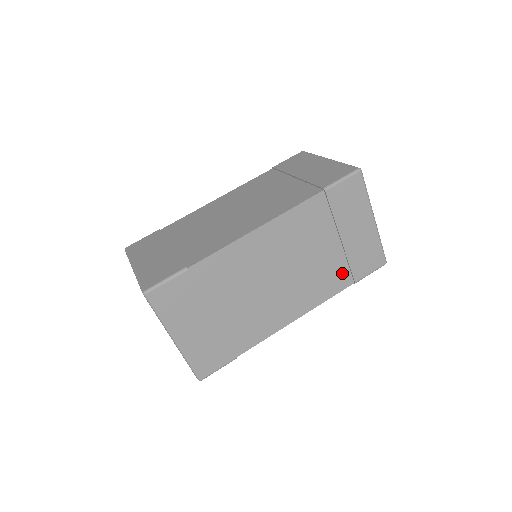
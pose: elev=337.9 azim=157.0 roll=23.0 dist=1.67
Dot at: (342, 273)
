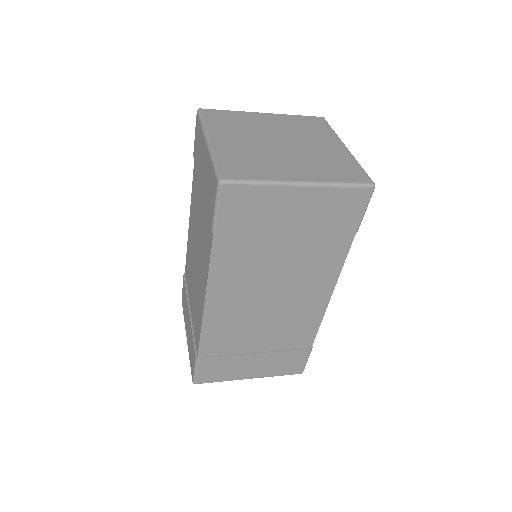
Dot at: (330, 241)
